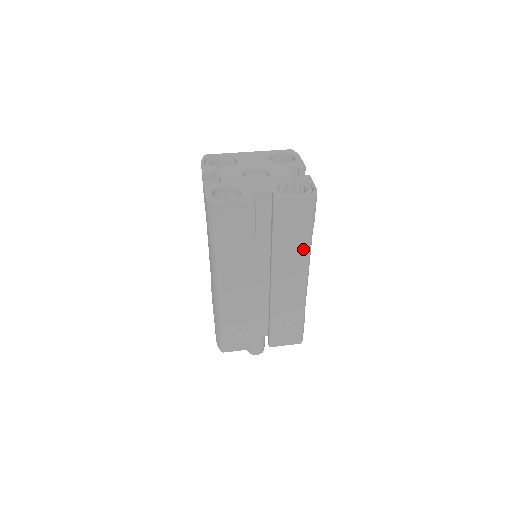
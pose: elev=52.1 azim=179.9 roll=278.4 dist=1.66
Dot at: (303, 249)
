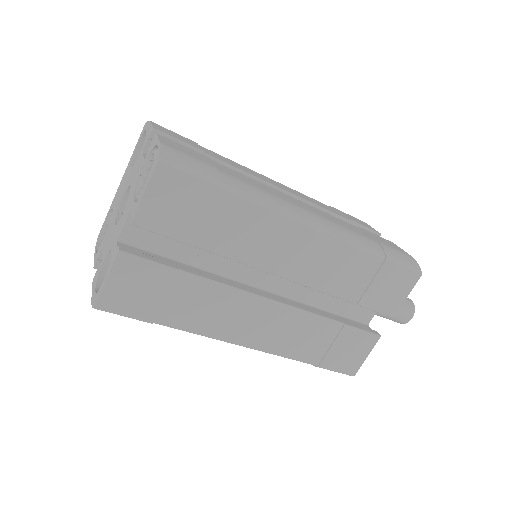
Dot at: (249, 212)
